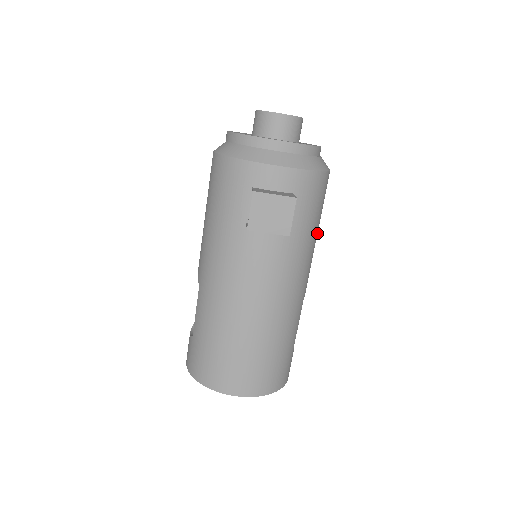
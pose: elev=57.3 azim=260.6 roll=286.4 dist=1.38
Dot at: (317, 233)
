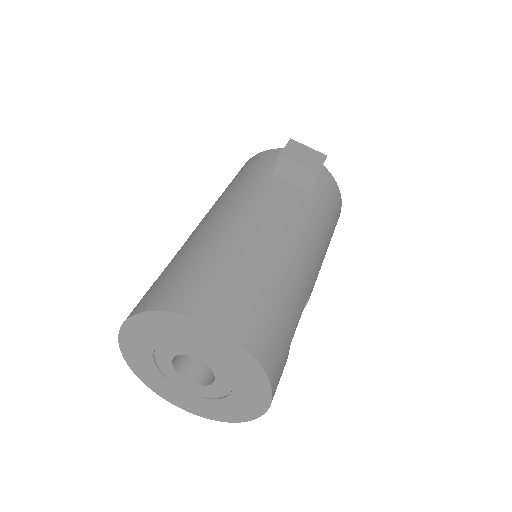
Dot at: occluded
